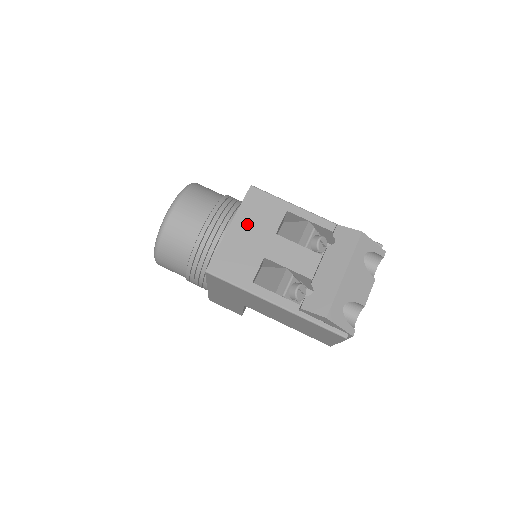
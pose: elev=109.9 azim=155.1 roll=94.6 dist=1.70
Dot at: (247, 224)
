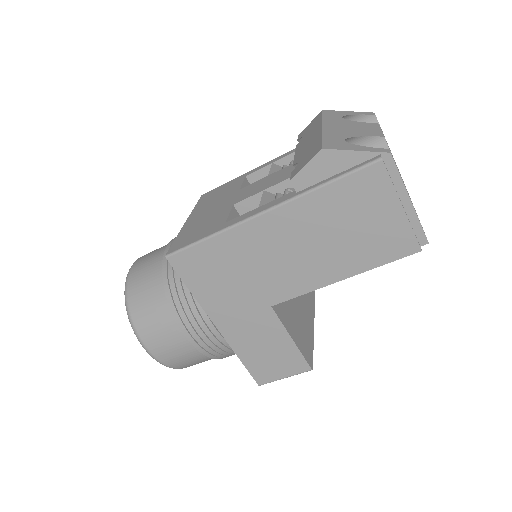
Dot at: (205, 208)
